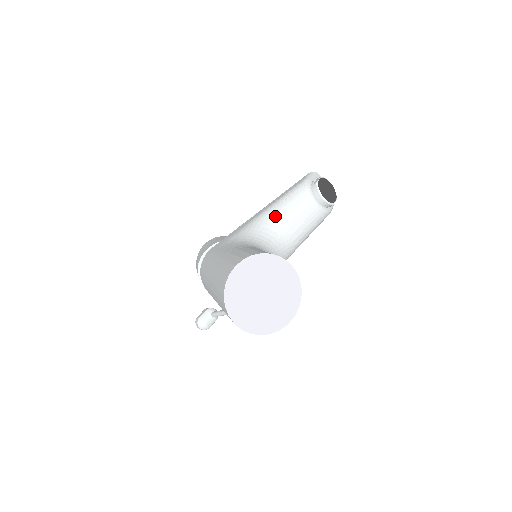
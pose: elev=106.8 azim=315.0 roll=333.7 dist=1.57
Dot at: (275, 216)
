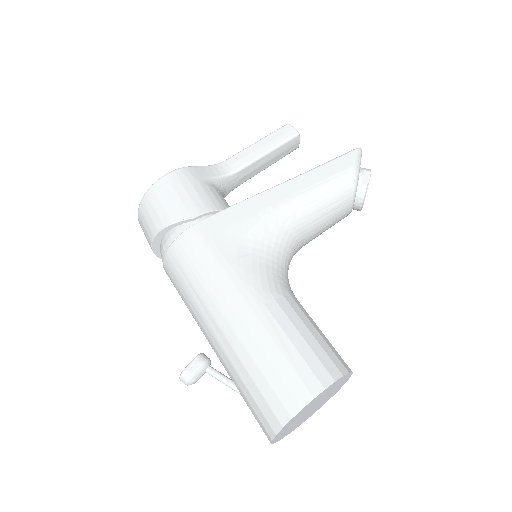
Dot at: (307, 218)
